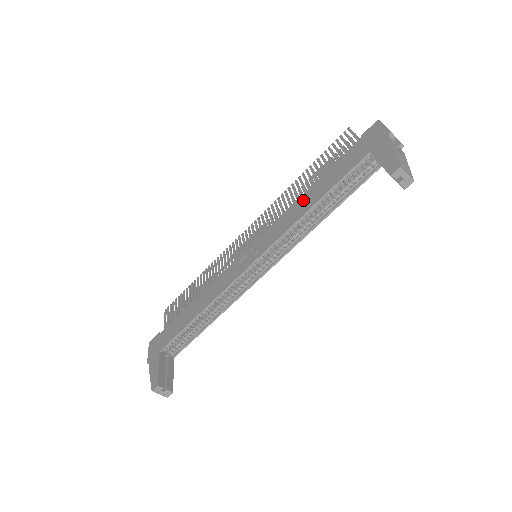
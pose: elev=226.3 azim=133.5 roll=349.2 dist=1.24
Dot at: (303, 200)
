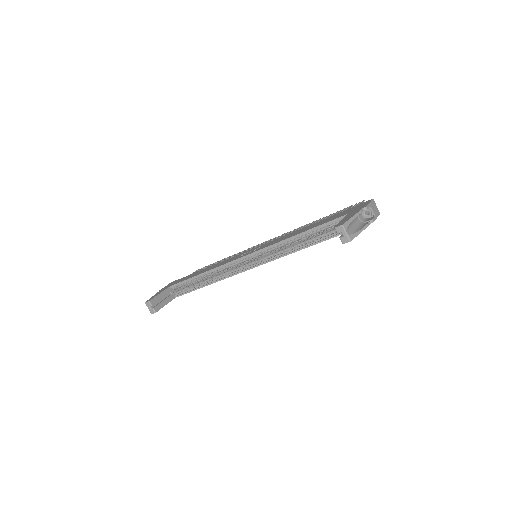
Dot at: (299, 230)
